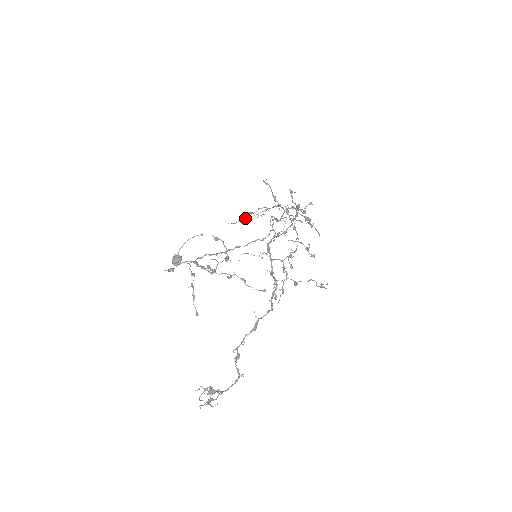
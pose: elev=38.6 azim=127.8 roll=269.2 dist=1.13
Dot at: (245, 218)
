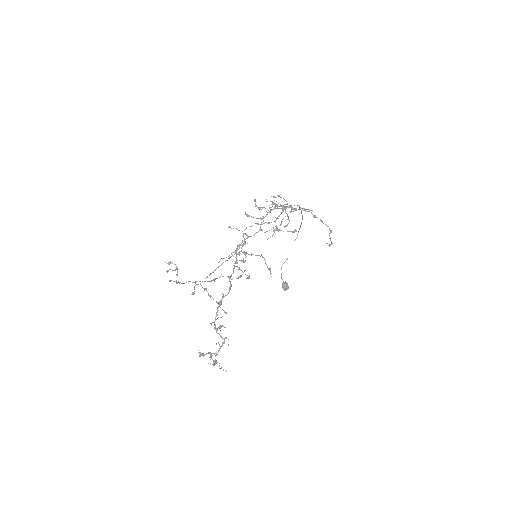
Dot at: occluded
